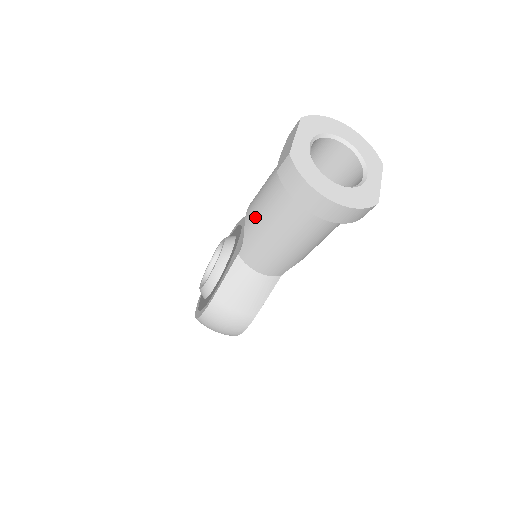
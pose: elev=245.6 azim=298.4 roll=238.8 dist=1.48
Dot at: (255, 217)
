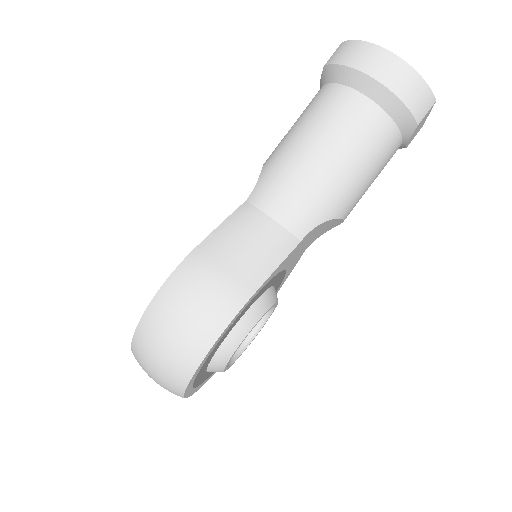
Dot at: (282, 142)
